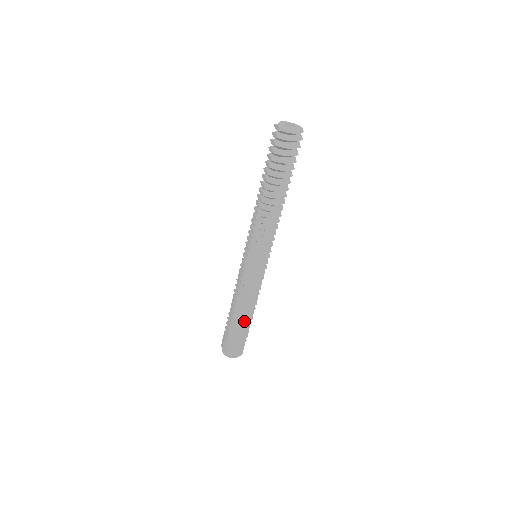
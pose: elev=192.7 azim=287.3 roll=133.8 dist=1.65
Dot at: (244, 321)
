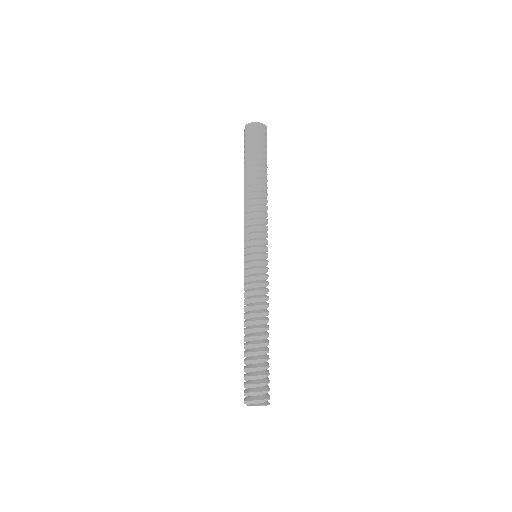
Dot at: (257, 335)
